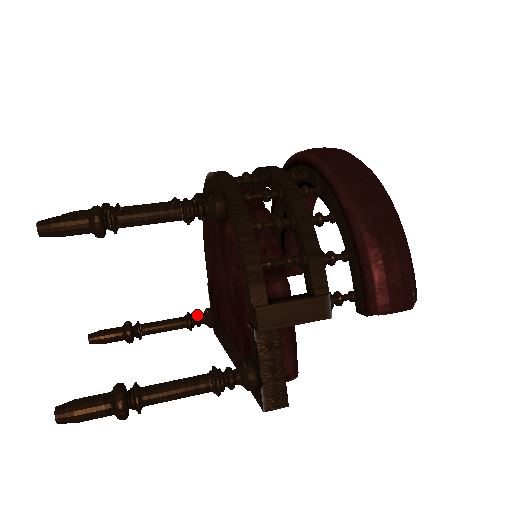
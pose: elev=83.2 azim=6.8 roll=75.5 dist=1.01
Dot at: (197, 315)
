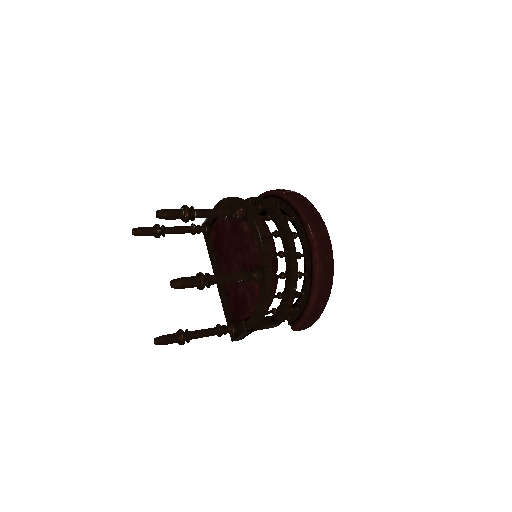
Dot at: (200, 230)
